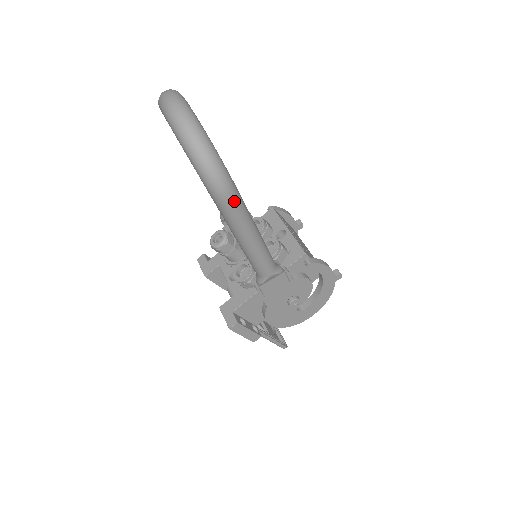
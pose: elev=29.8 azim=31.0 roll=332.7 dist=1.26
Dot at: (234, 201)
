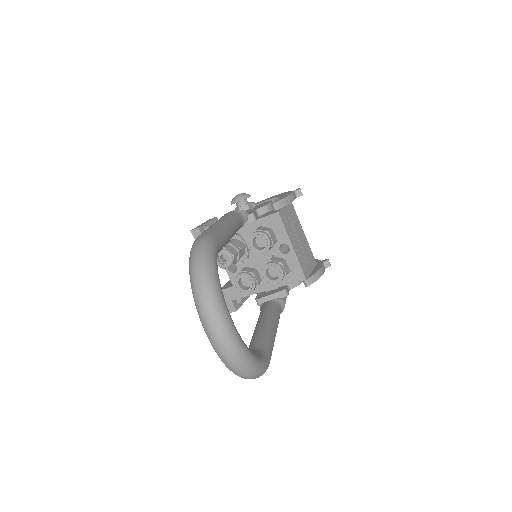
Dot at: occluded
